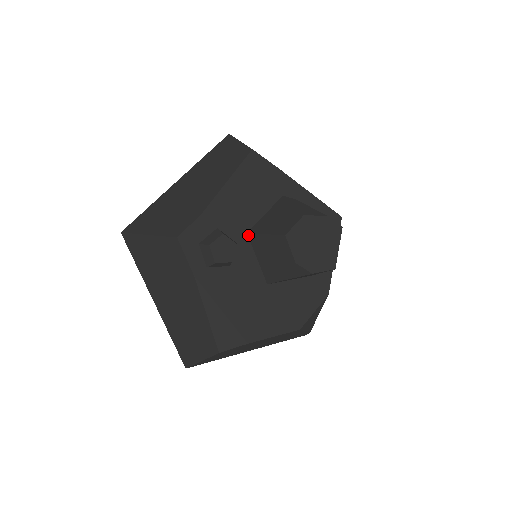
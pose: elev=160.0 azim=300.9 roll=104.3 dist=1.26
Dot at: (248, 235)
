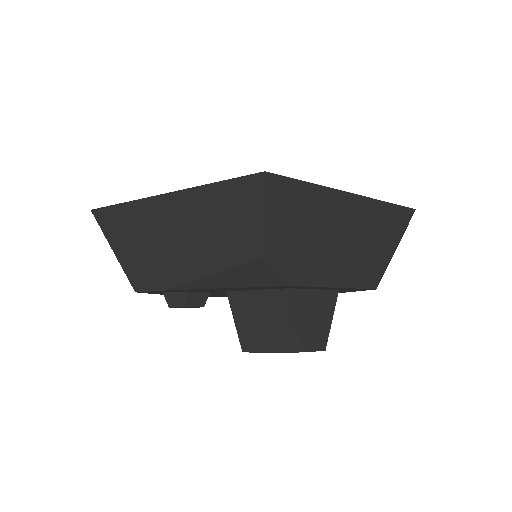
Dot at: (227, 292)
